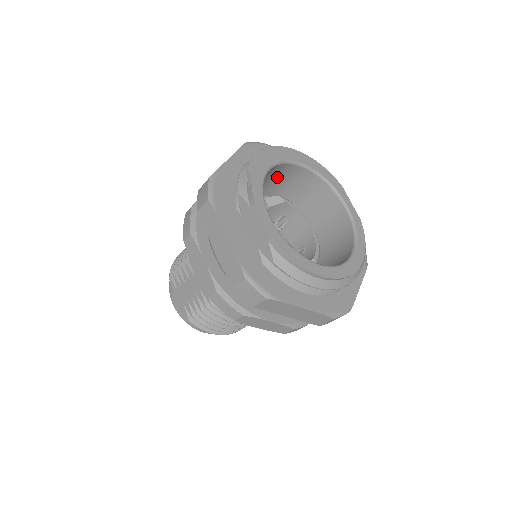
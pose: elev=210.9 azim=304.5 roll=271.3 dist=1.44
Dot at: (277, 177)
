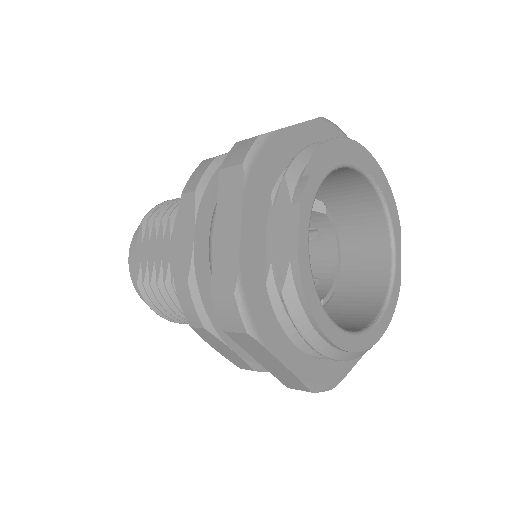
Dot at: (335, 180)
